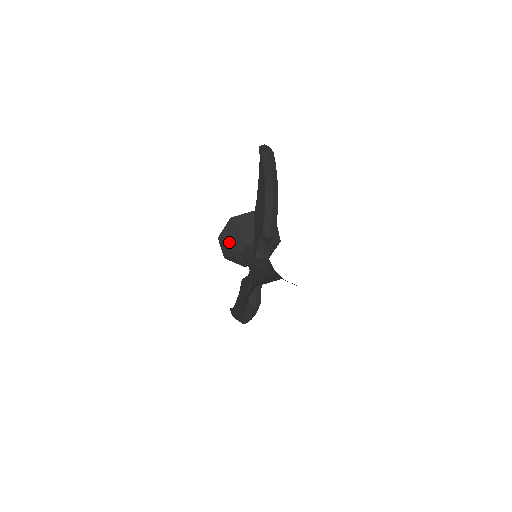
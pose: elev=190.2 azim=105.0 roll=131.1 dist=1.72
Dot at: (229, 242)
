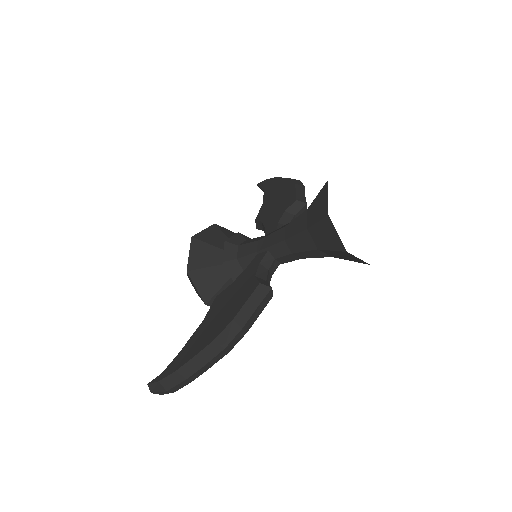
Dot at: (209, 244)
